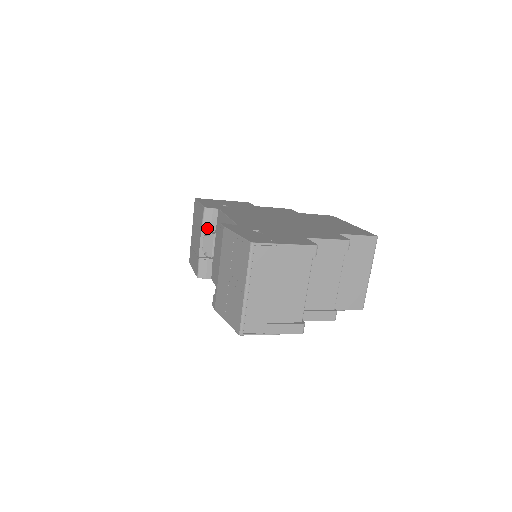
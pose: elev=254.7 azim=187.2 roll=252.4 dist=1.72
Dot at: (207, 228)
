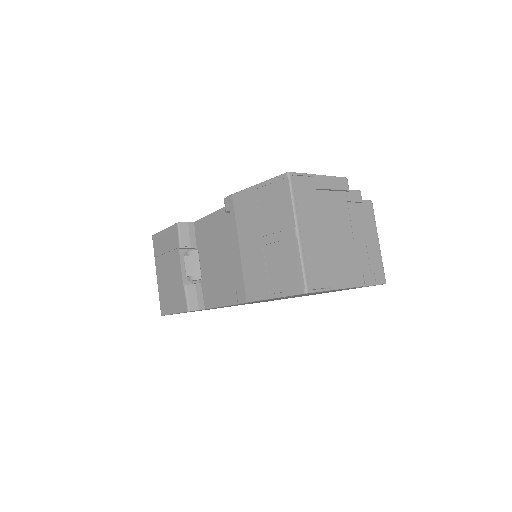
Dot at: (186, 247)
